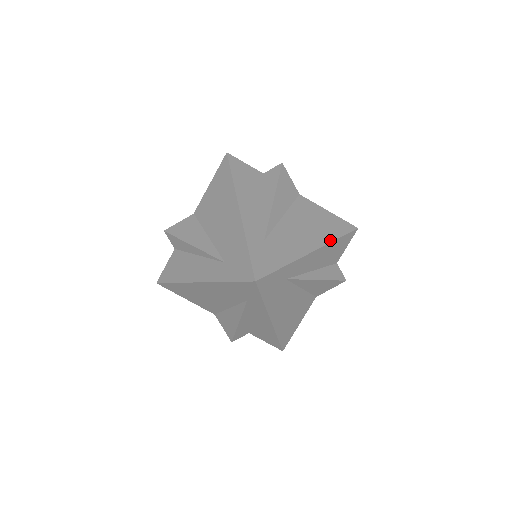
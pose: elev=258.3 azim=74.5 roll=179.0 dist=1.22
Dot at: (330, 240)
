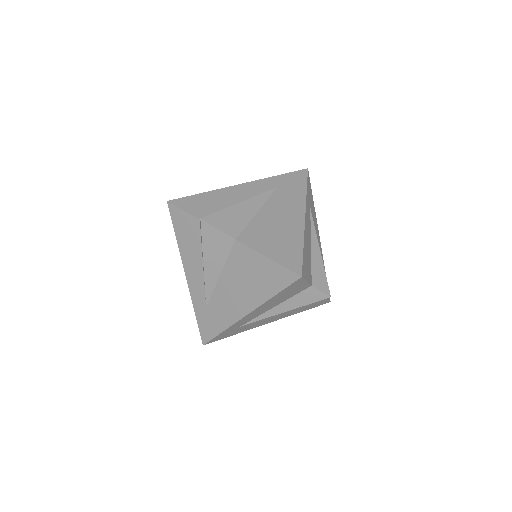
Dot at: occluded
